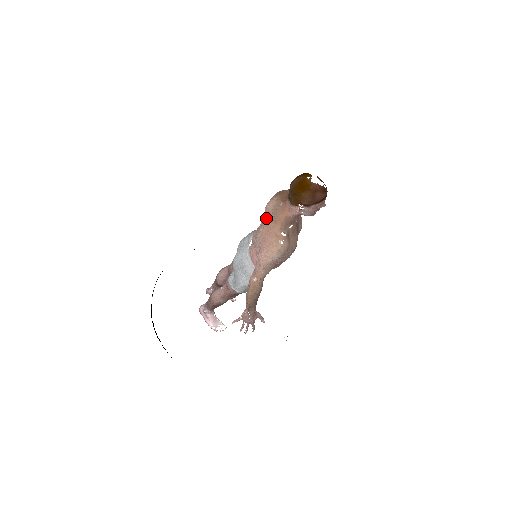
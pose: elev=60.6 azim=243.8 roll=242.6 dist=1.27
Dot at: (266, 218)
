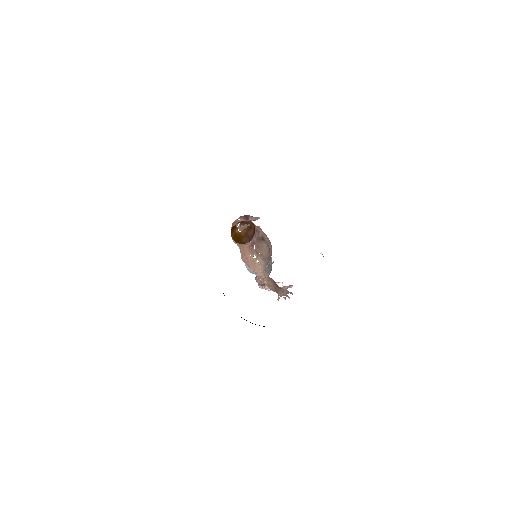
Dot at: occluded
